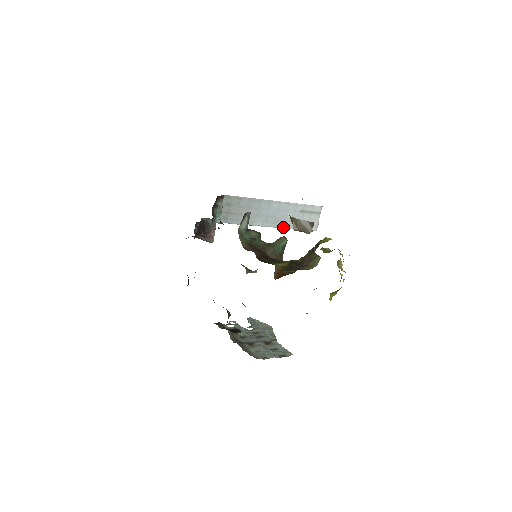
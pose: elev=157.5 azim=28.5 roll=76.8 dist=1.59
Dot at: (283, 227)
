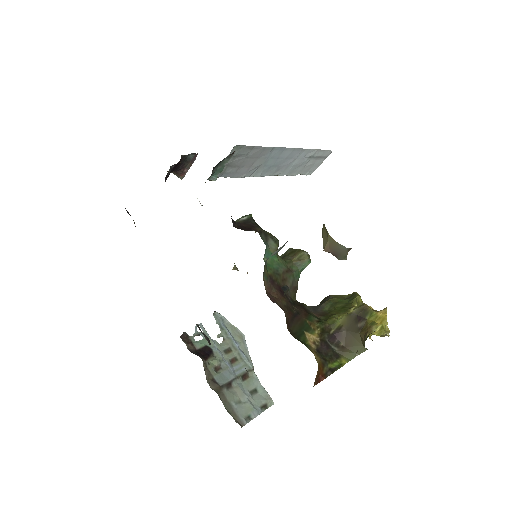
Dot at: (281, 175)
